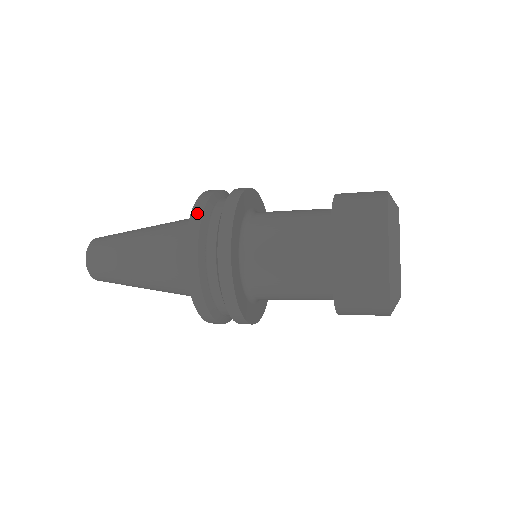
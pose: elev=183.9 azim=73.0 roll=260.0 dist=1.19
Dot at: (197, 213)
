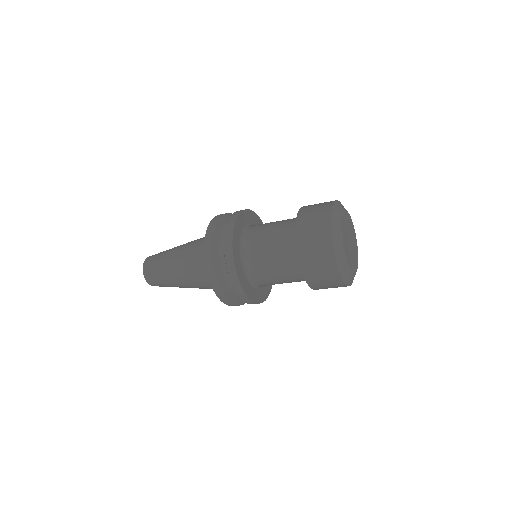
Dot at: occluded
